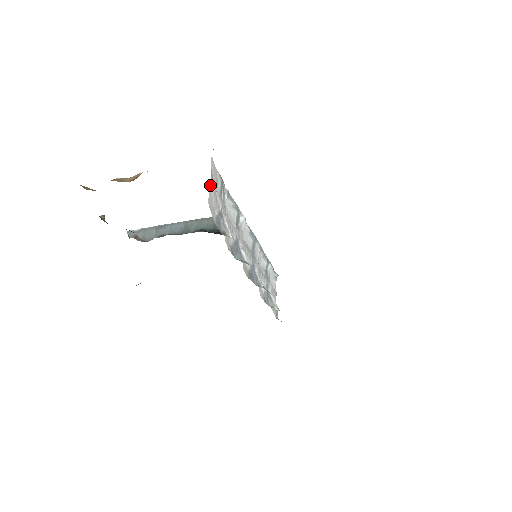
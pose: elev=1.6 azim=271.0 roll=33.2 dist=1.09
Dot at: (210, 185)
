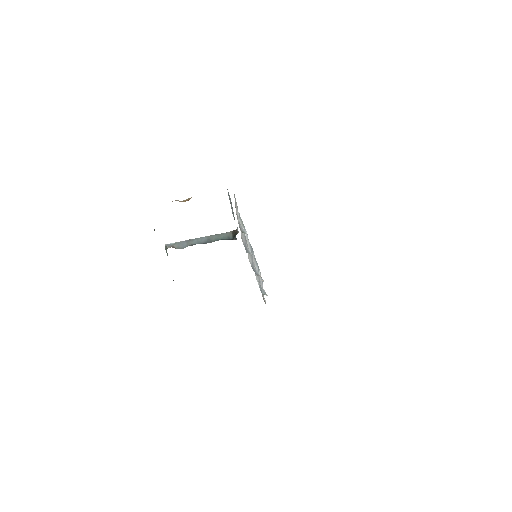
Dot at: (235, 204)
